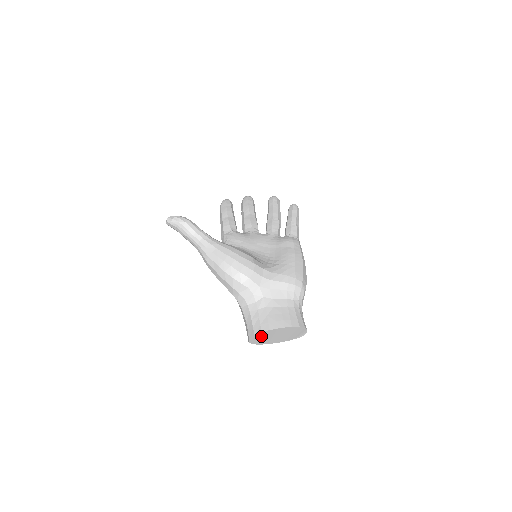
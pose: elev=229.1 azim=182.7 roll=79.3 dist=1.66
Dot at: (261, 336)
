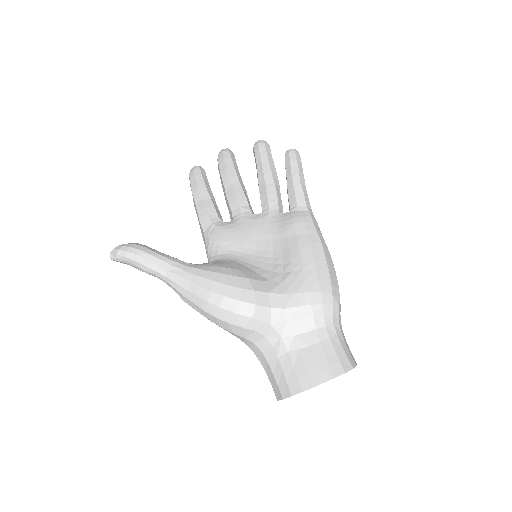
Dot at: occluded
